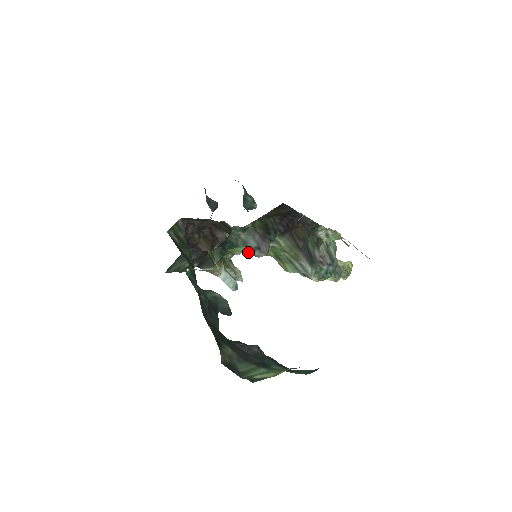
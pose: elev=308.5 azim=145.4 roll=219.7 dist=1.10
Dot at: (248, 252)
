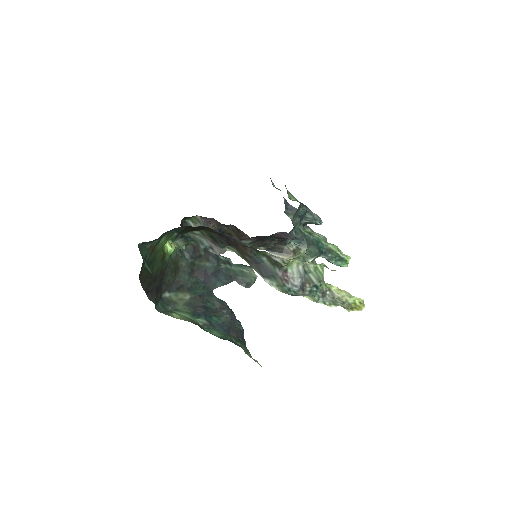
Dot at: occluded
